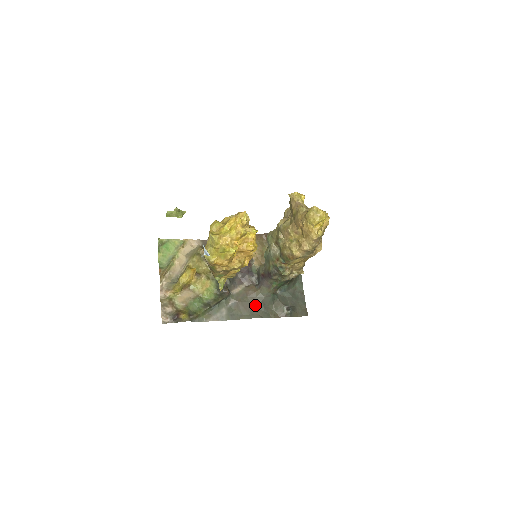
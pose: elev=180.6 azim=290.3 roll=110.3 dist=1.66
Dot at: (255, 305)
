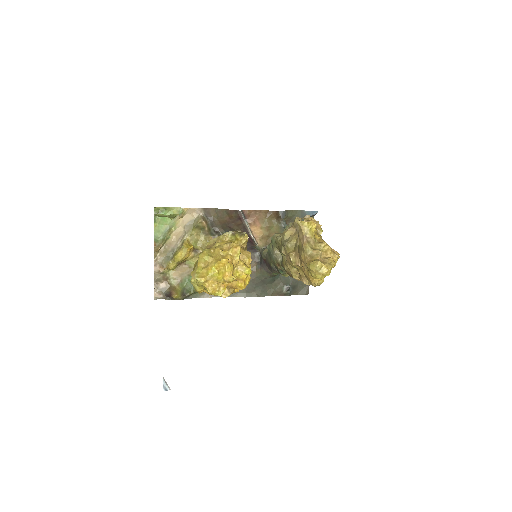
Dot at: (253, 284)
